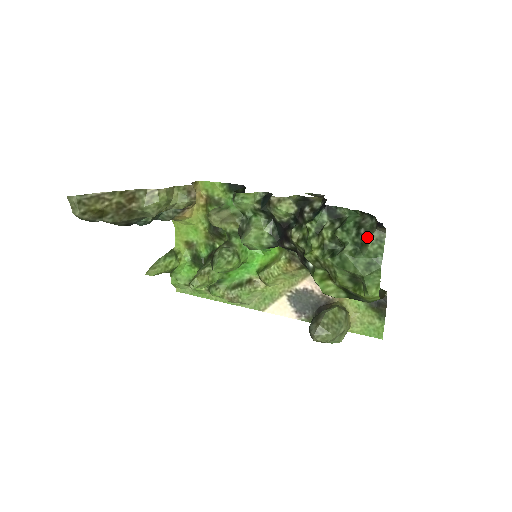
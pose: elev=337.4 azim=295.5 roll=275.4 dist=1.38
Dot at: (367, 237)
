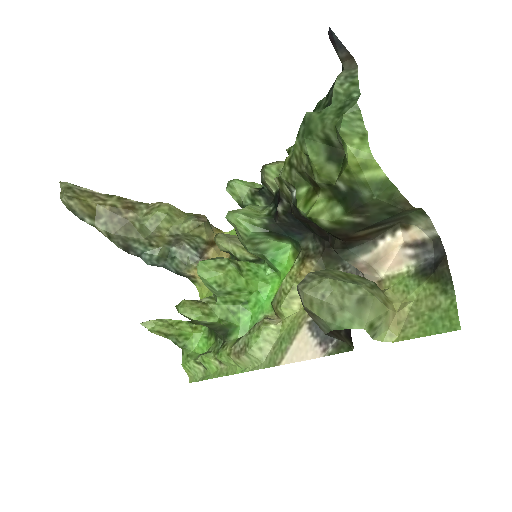
Dot at: (334, 84)
